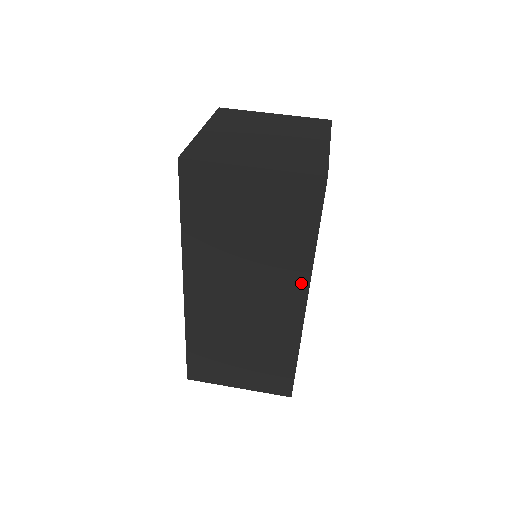
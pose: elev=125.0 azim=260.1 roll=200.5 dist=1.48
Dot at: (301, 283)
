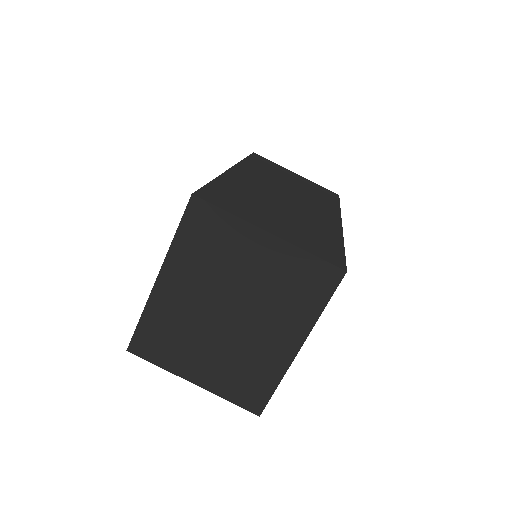
Dot at: occluded
